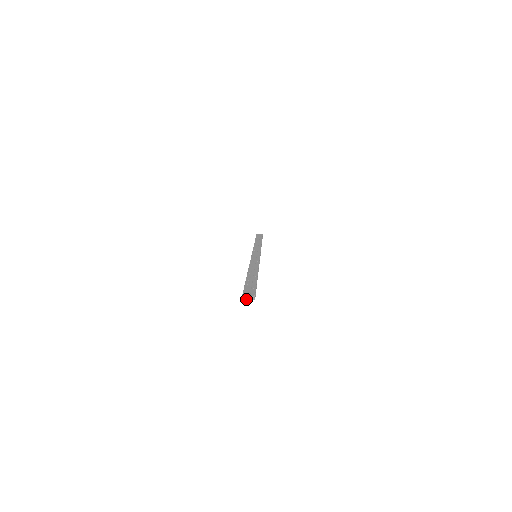
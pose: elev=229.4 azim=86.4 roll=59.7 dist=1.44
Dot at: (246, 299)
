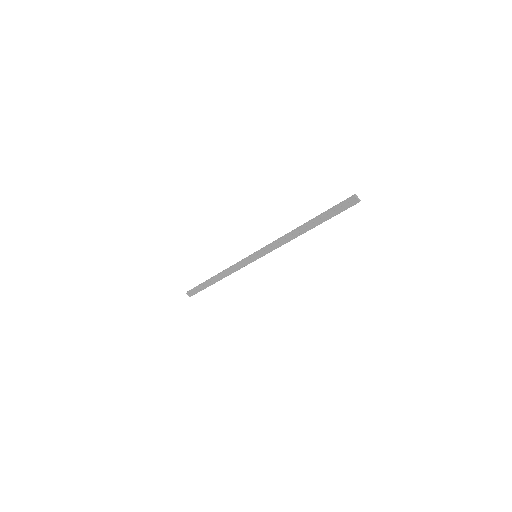
Dot at: (356, 197)
